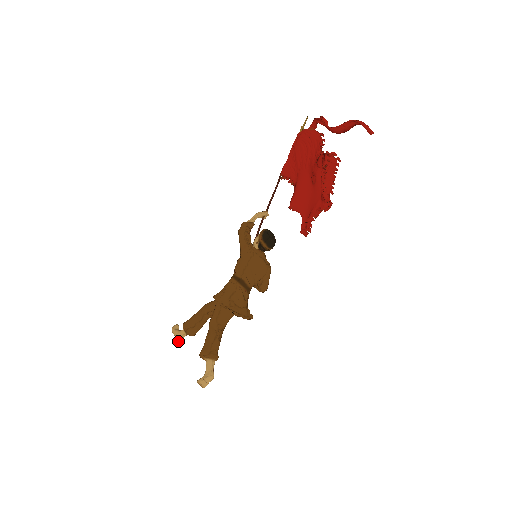
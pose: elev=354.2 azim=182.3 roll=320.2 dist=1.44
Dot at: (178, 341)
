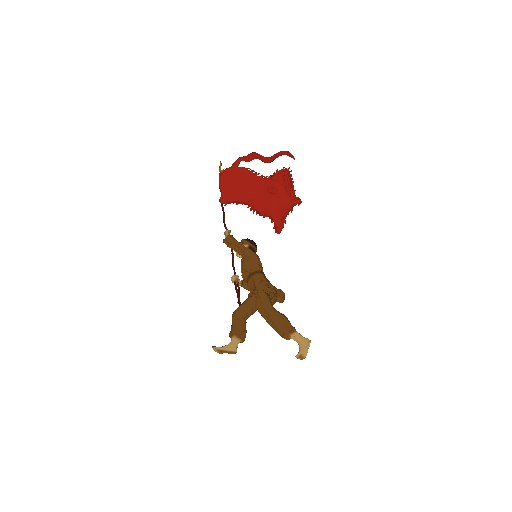
Dot at: (236, 351)
